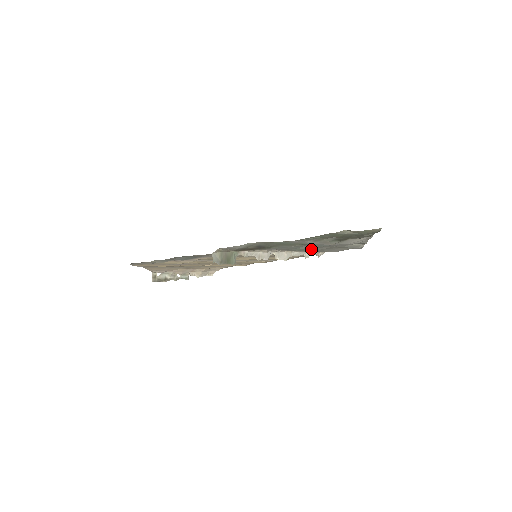
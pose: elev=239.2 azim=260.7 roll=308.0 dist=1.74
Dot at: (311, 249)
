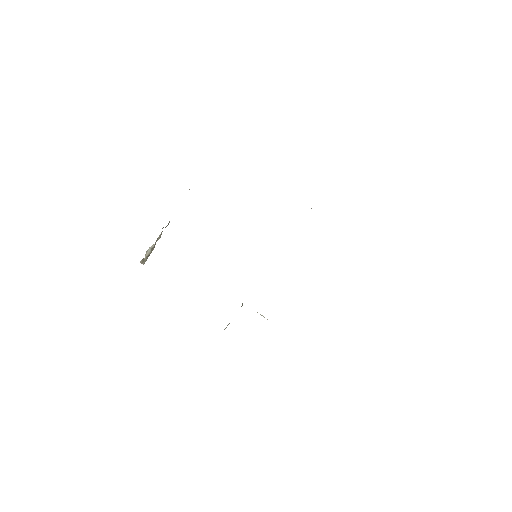
Dot at: occluded
